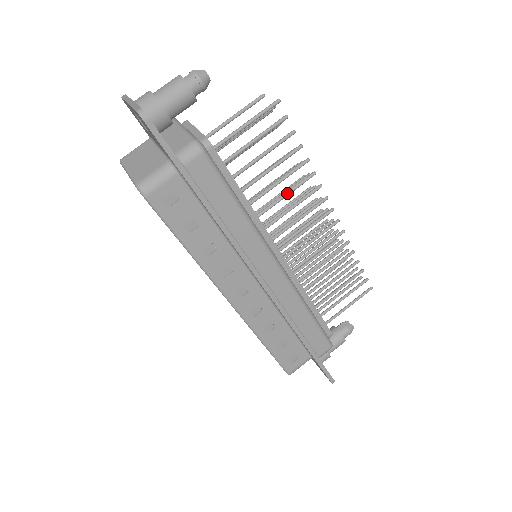
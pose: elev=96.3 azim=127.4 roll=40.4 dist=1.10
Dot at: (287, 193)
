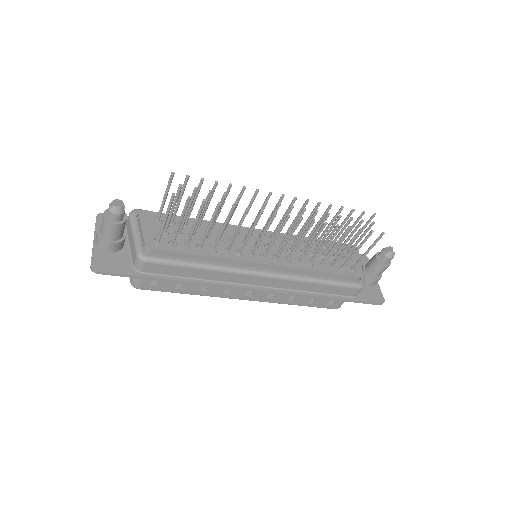
Dot at: (236, 230)
